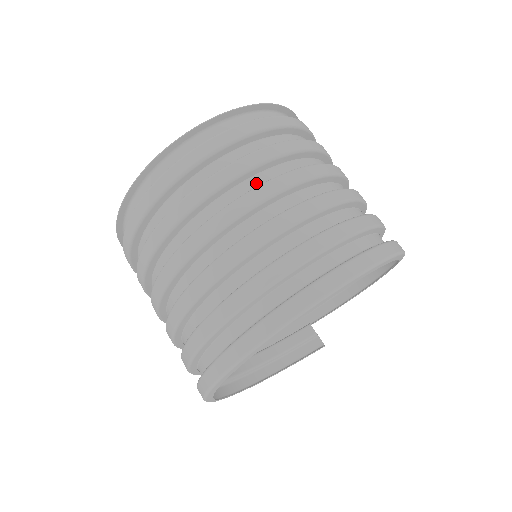
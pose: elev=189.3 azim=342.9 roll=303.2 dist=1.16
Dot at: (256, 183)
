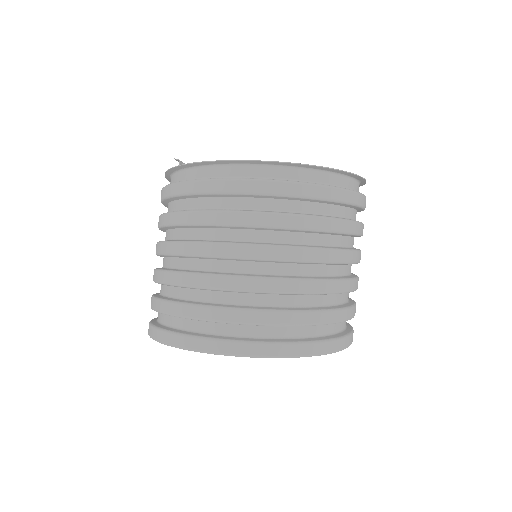
Dot at: (290, 239)
